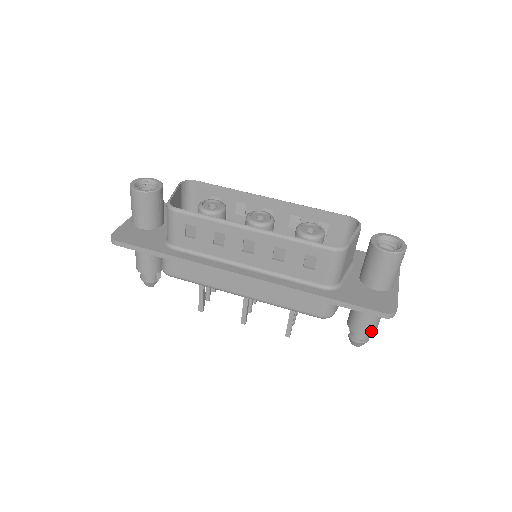
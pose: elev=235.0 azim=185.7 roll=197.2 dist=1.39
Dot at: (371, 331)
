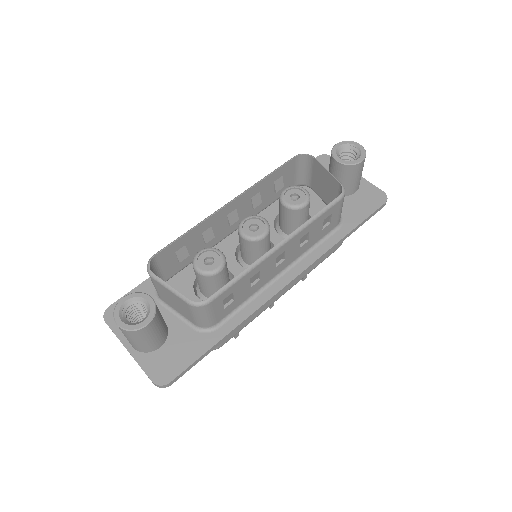
Dot at: occluded
